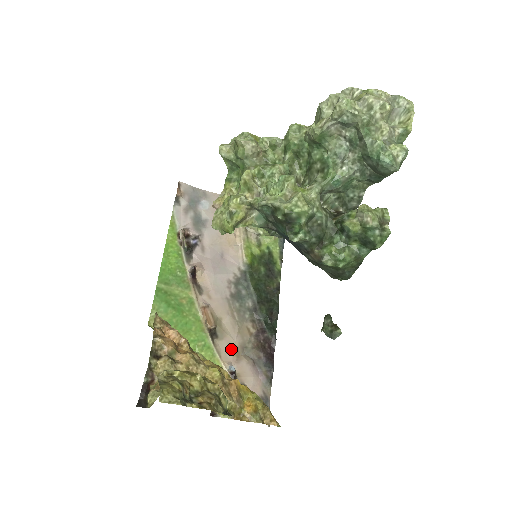
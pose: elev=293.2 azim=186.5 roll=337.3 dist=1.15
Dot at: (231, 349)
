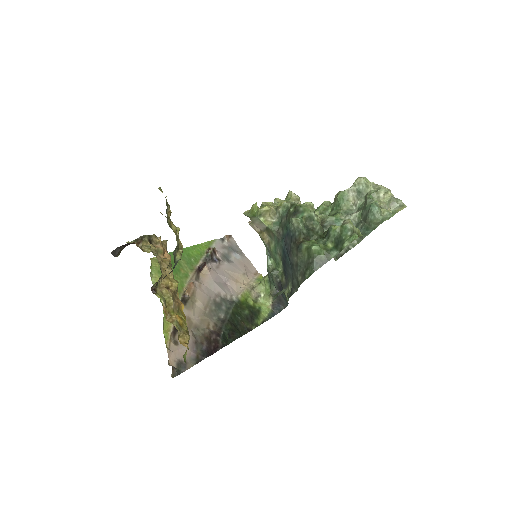
Dot at: (188, 319)
